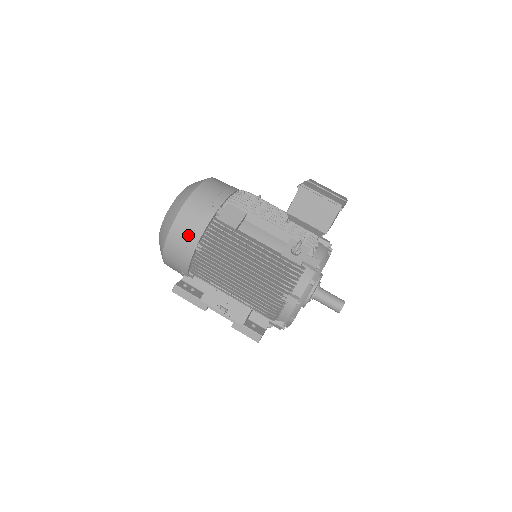
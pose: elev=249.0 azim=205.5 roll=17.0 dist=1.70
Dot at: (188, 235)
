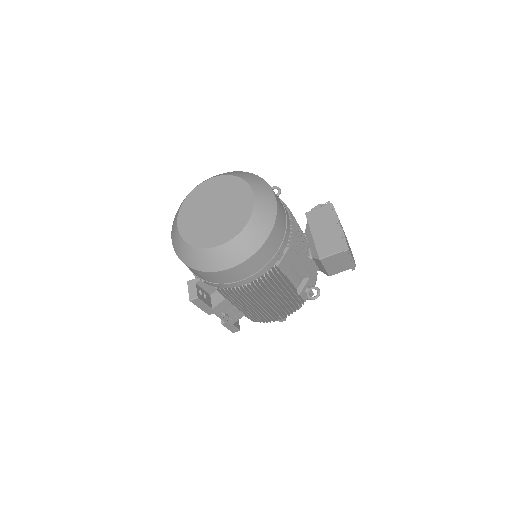
Dot at: (246, 276)
